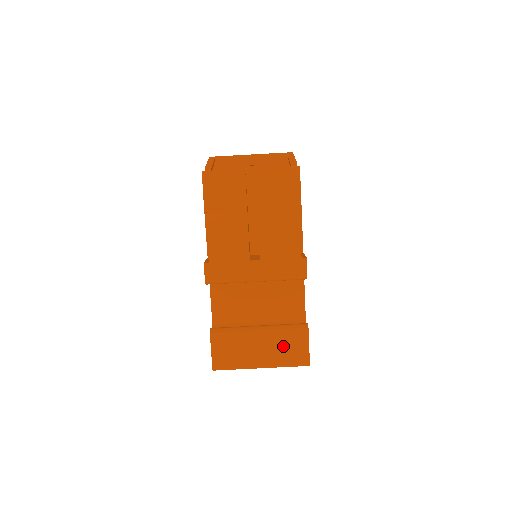
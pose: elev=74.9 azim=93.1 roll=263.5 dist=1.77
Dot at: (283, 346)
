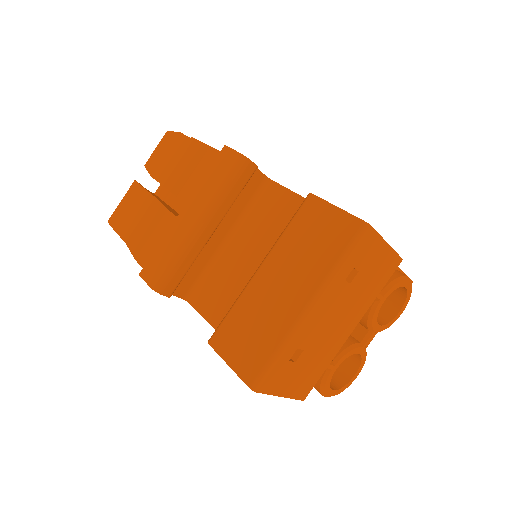
Dot at: (304, 247)
